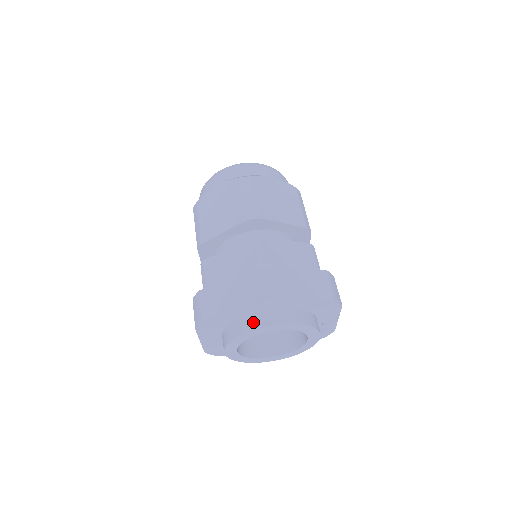
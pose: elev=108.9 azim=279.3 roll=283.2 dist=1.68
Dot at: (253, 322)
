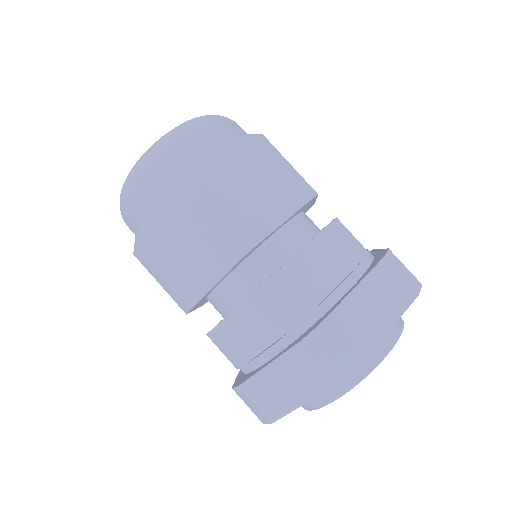
Dot at: (333, 387)
